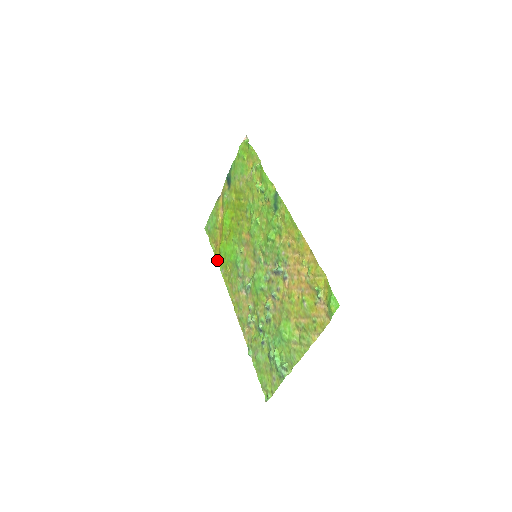
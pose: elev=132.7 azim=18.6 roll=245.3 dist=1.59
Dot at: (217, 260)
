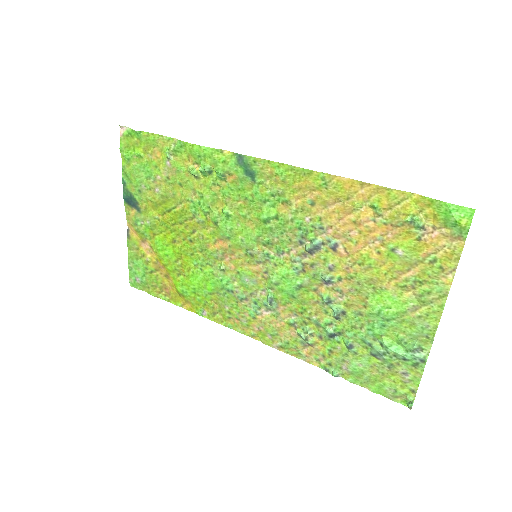
Dot at: (183, 307)
